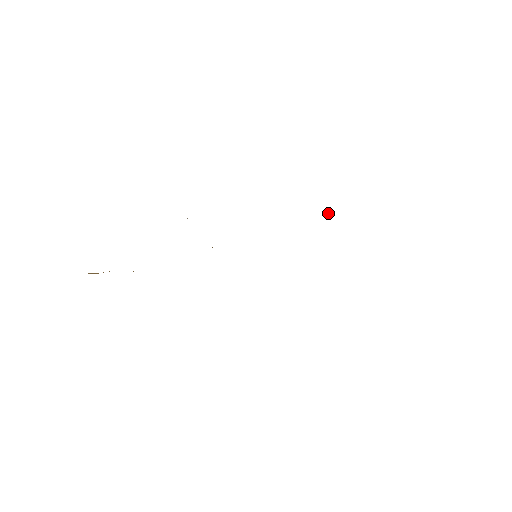
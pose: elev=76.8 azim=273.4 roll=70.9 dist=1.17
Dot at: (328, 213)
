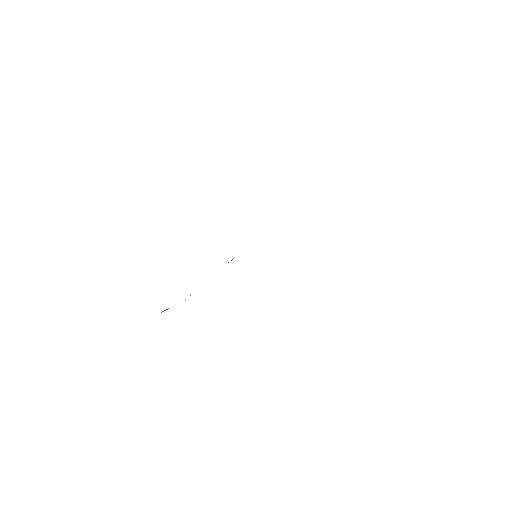
Dot at: occluded
